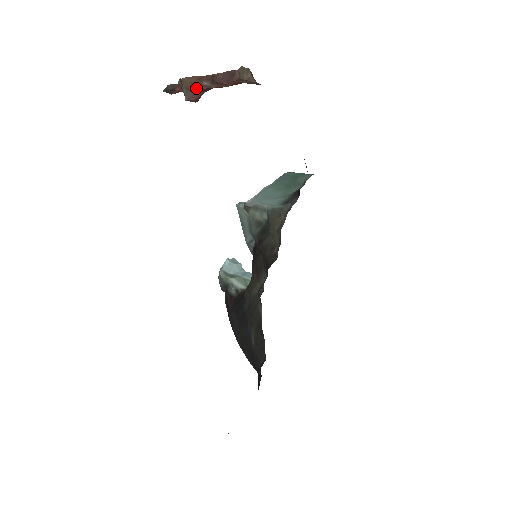
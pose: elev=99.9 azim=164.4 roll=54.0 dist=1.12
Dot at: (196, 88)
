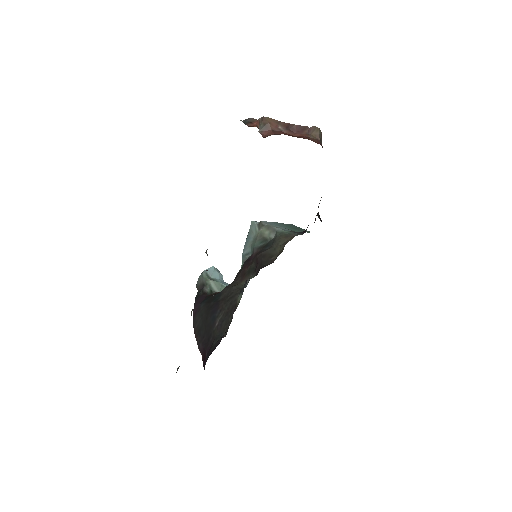
Dot at: (271, 127)
